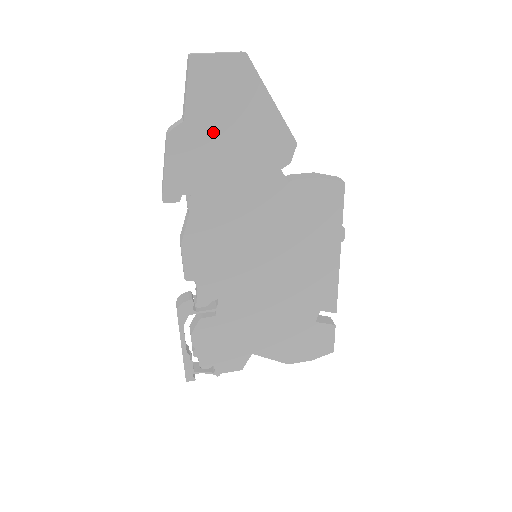
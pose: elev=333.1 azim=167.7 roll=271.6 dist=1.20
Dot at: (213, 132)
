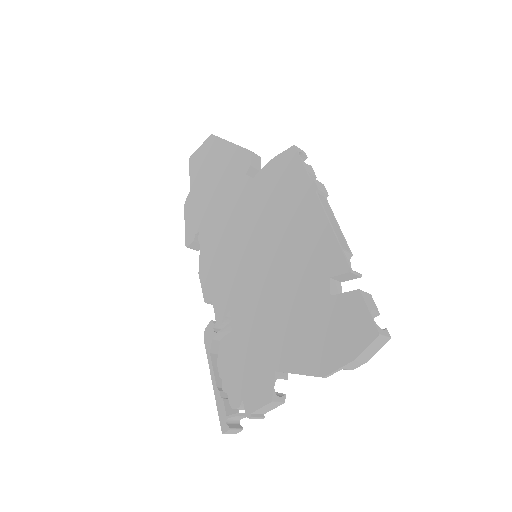
Dot at: (204, 185)
